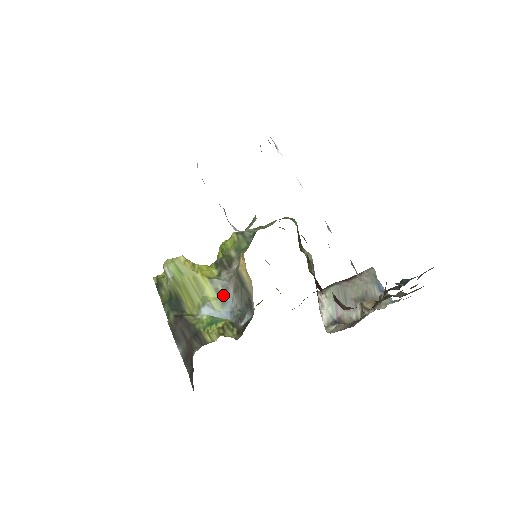
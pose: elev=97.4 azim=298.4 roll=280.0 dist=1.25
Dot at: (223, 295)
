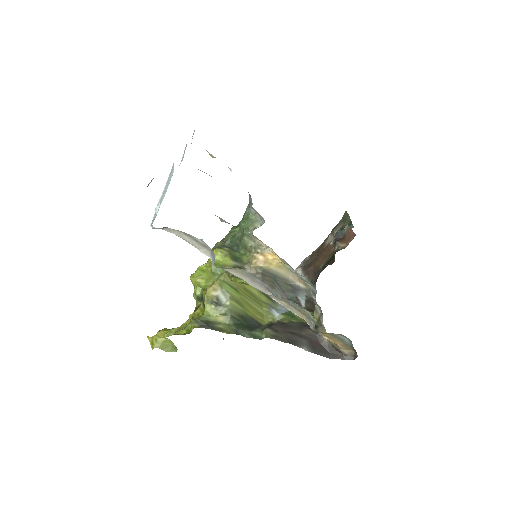
Dot at: occluded
